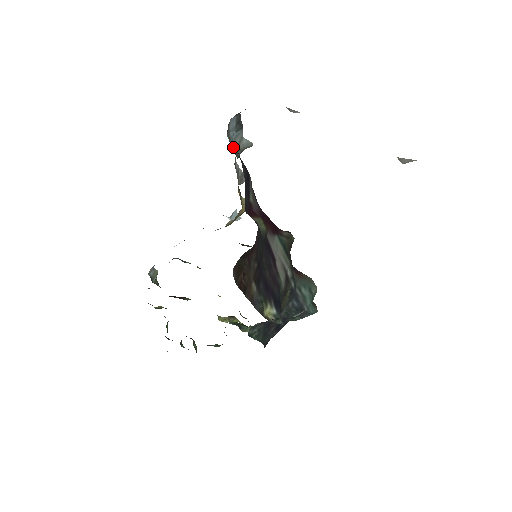
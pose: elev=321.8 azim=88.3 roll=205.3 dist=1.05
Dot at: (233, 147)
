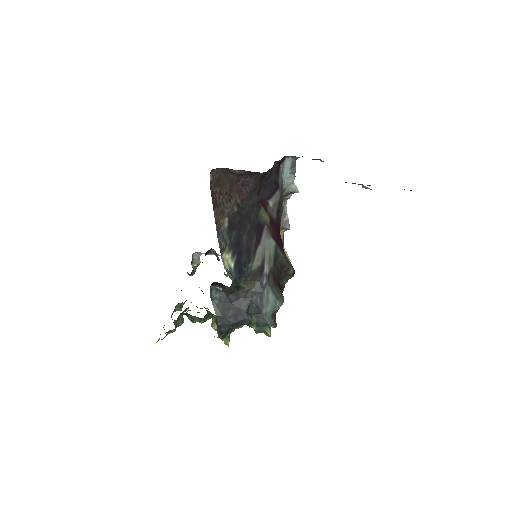
Dot at: (284, 182)
